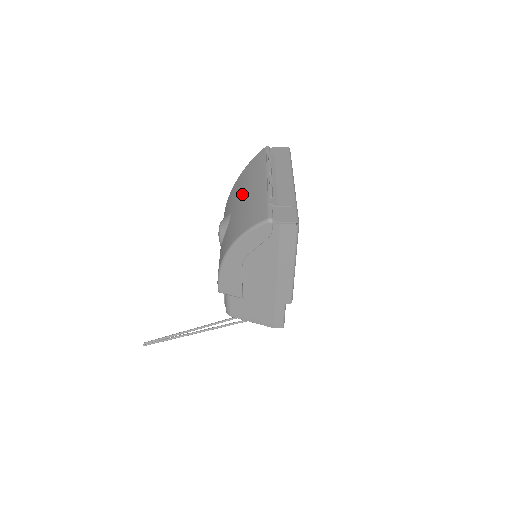
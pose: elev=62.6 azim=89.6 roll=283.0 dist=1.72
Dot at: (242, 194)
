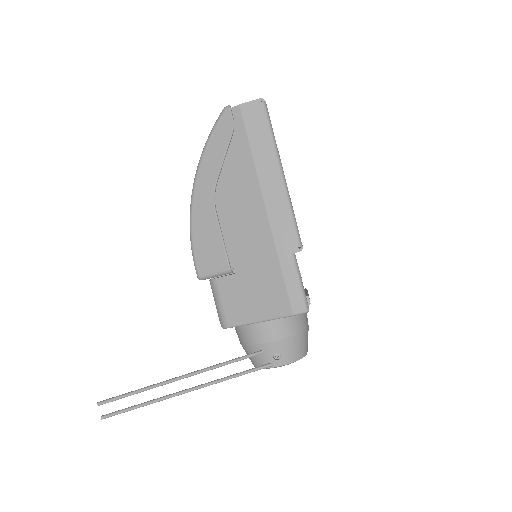
Dot at: occluded
